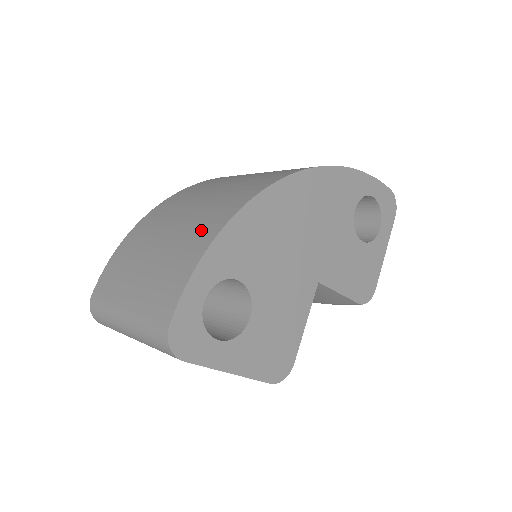
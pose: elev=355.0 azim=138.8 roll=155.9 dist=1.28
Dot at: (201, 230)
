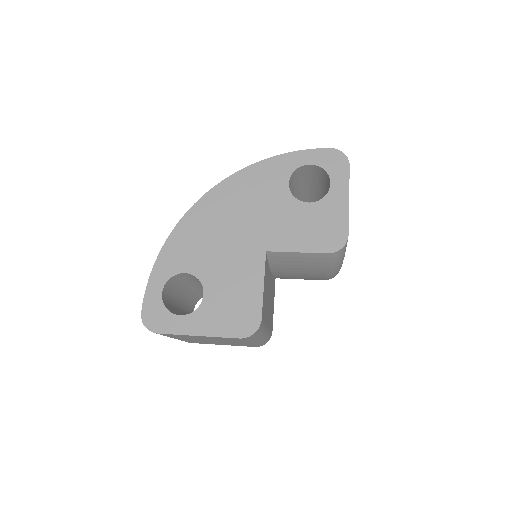
Dot at: occluded
